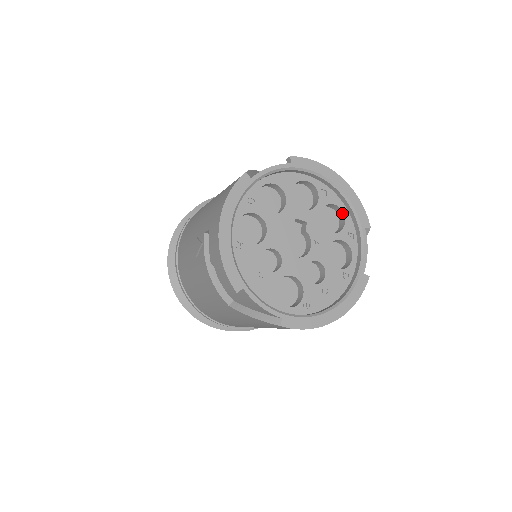
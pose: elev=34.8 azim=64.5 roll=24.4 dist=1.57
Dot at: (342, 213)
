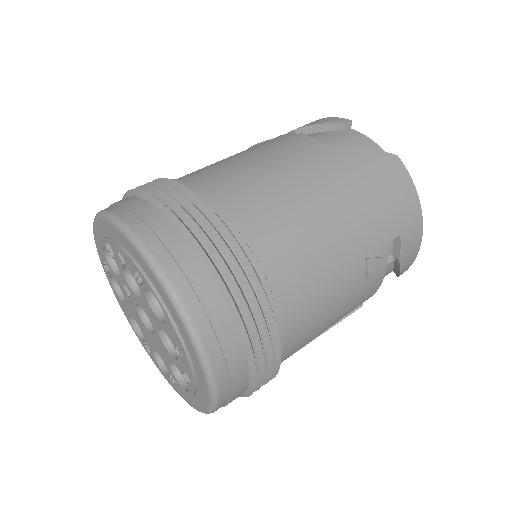
Dot at: occluded
